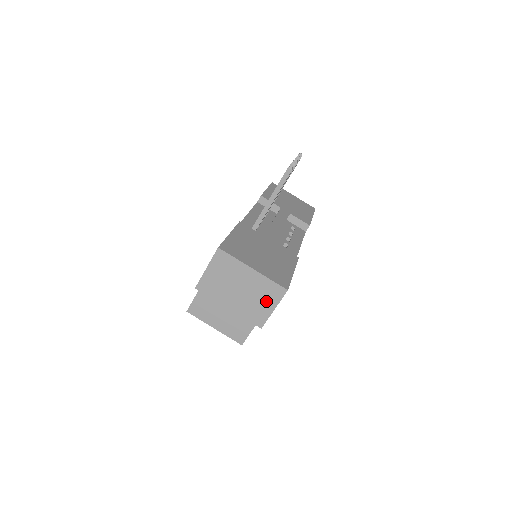
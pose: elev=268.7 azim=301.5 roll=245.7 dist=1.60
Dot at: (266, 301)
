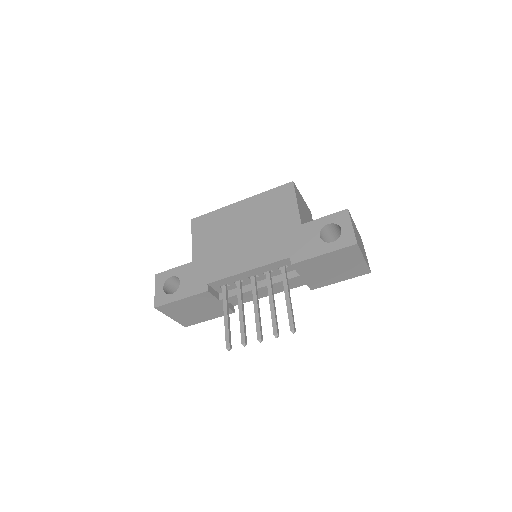
Dot at: occluded
